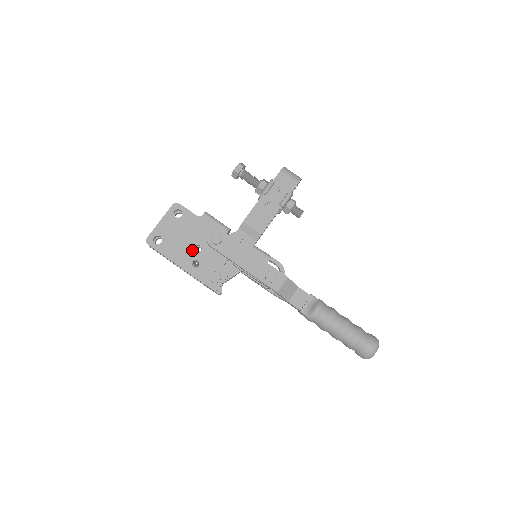
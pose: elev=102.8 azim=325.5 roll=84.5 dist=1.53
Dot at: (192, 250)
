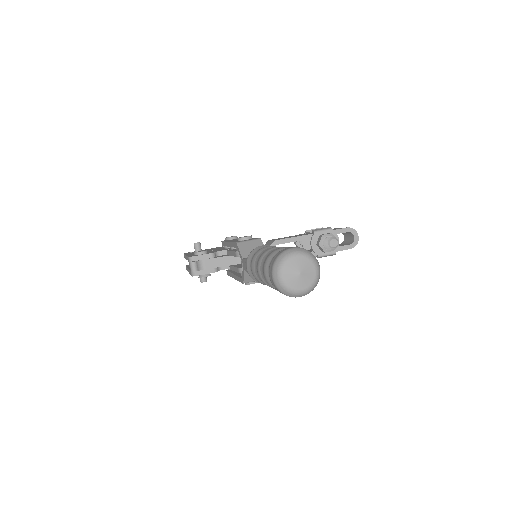
Dot at: occluded
